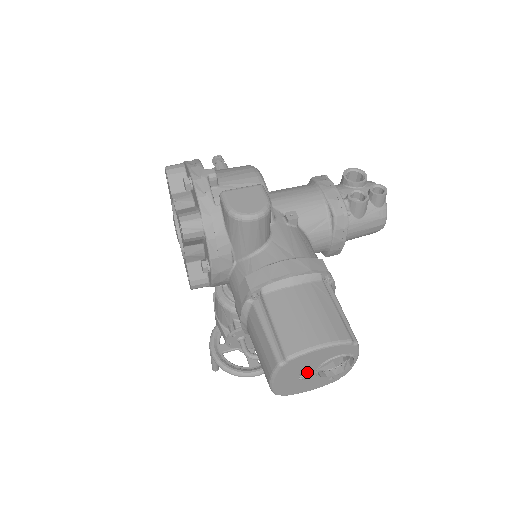
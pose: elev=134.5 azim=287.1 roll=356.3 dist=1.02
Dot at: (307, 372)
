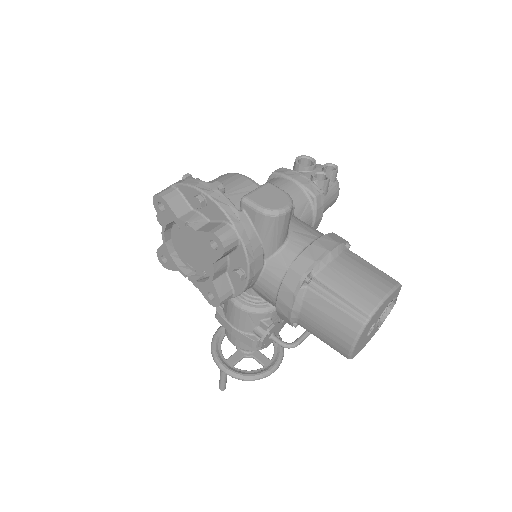
Dot at: (374, 325)
